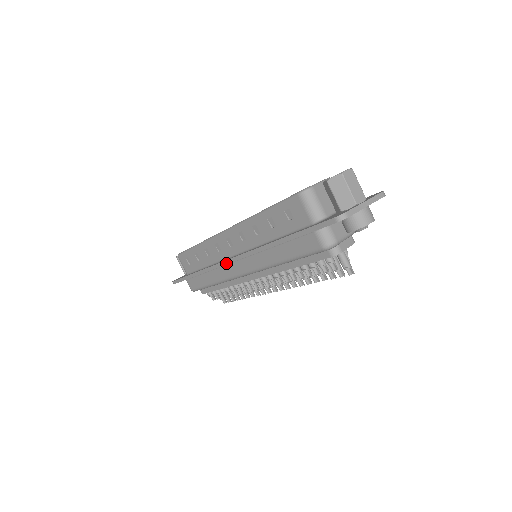
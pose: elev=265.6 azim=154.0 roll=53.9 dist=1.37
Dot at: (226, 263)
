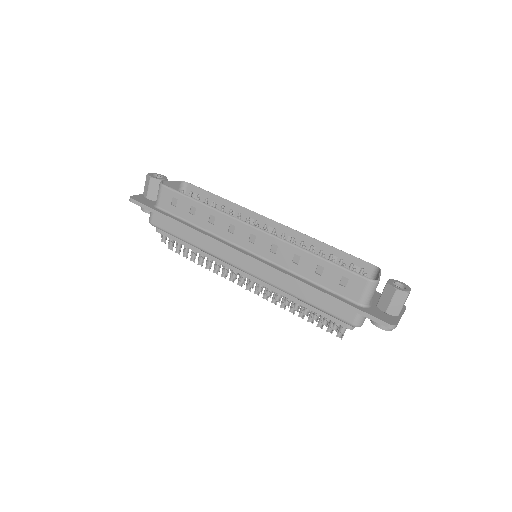
Dot at: (235, 251)
